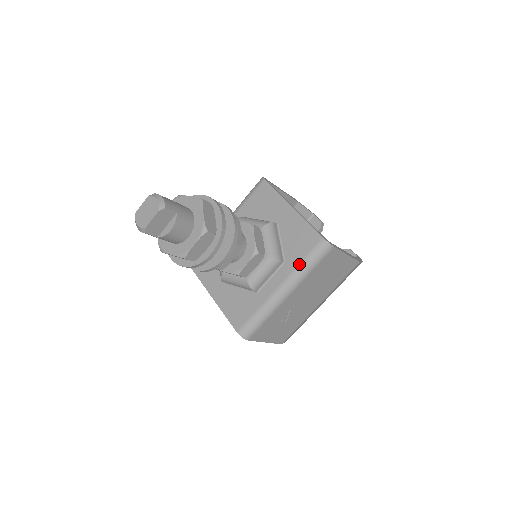
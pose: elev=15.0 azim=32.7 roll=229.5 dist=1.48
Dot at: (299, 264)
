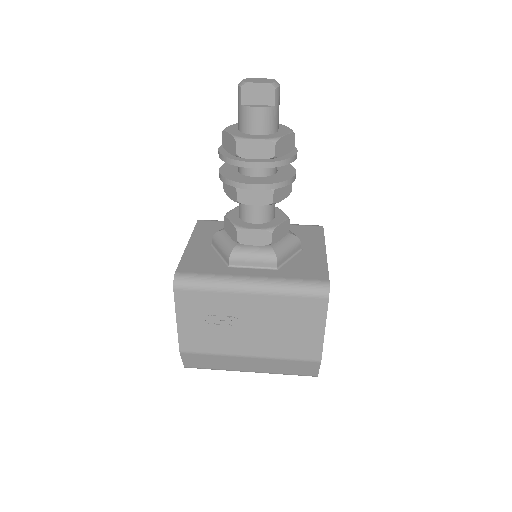
Dot at: (288, 279)
